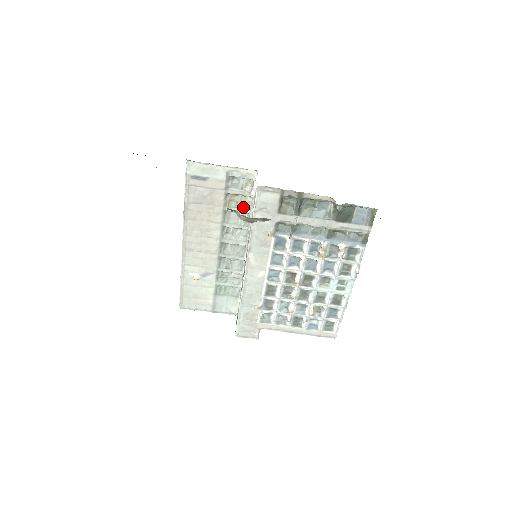
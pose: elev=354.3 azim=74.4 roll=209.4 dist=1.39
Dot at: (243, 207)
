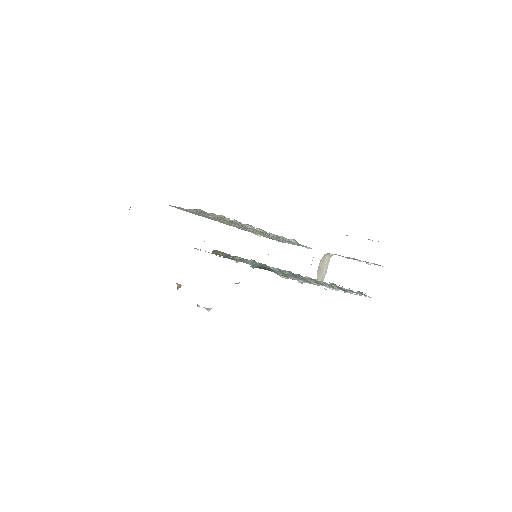
Dot at: (225, 220)
